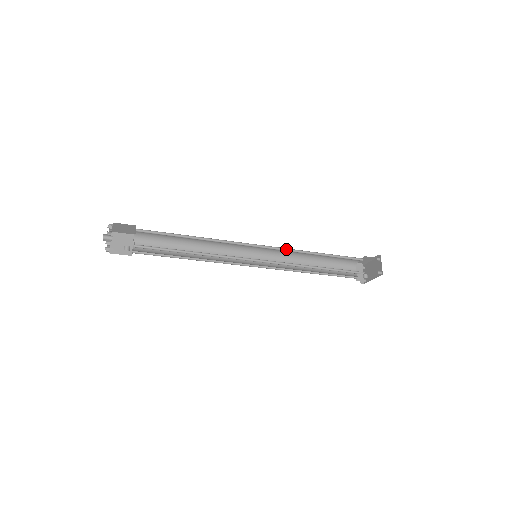
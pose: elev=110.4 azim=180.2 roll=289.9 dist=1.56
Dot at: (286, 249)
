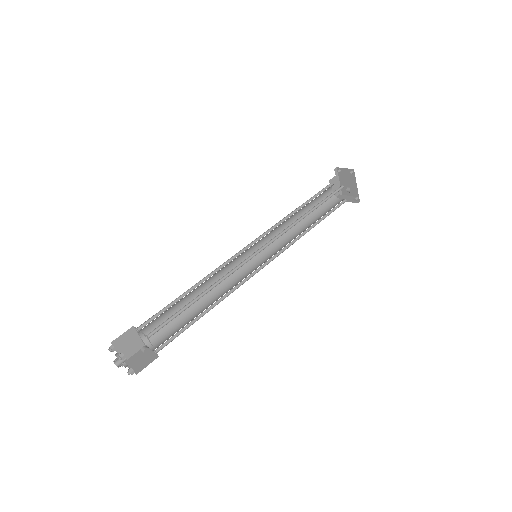
Dot at: (270, 230)
